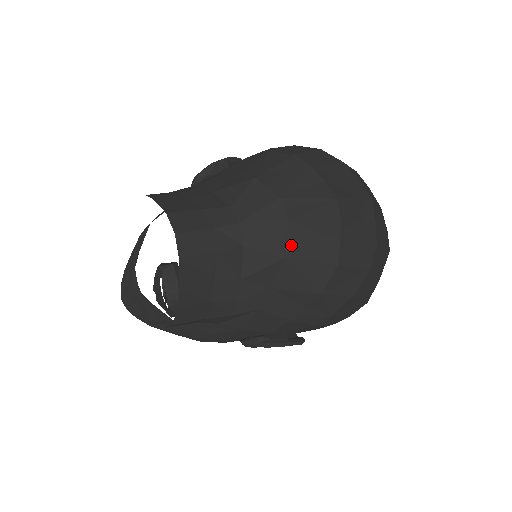
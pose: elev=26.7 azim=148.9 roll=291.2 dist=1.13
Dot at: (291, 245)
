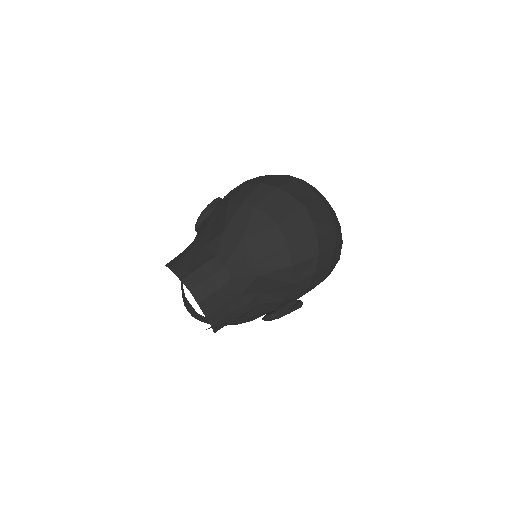
Dot at: (259, 267)
